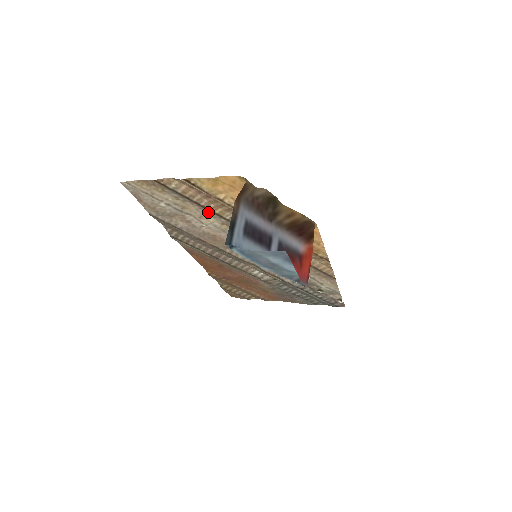
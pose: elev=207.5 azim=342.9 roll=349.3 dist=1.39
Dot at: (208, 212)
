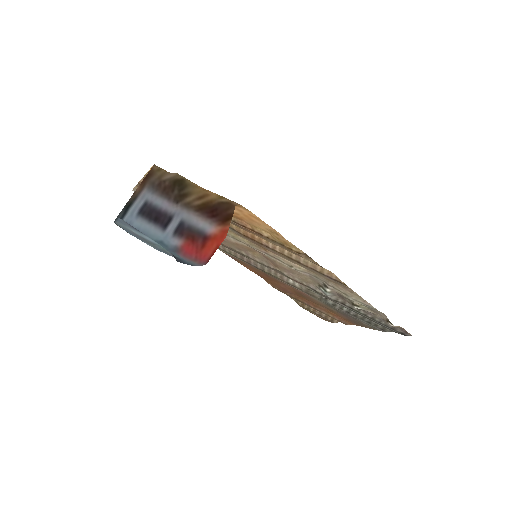
Dot at: occluded
